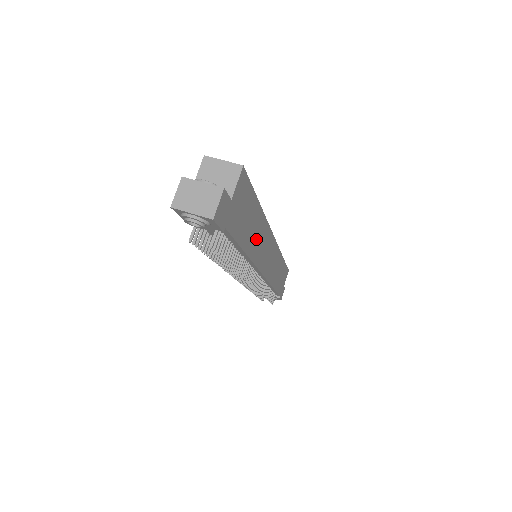
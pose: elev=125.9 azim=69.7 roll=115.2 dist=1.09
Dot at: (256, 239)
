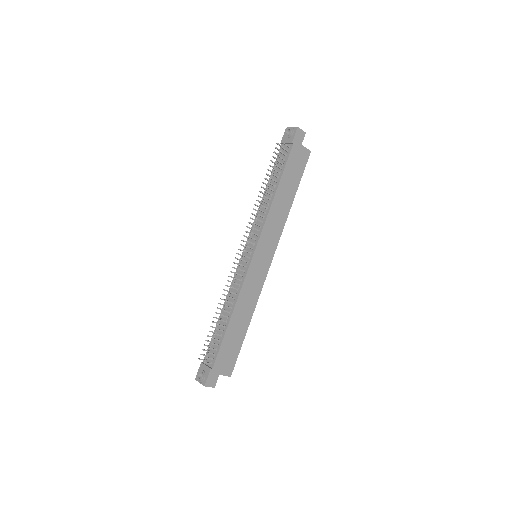
Dot at: (280, 207)
